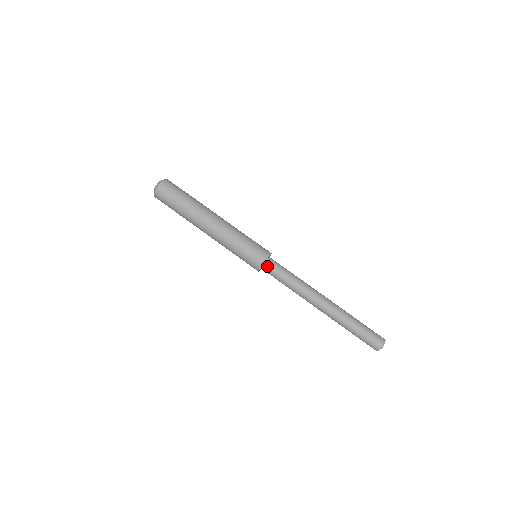
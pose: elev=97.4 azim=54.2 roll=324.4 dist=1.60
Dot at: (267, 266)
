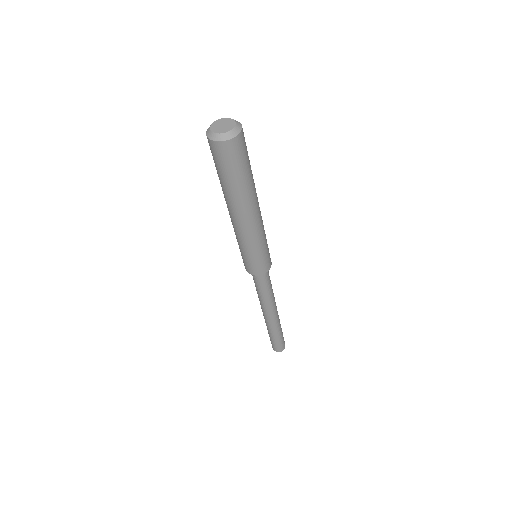
Dot at: occluded
